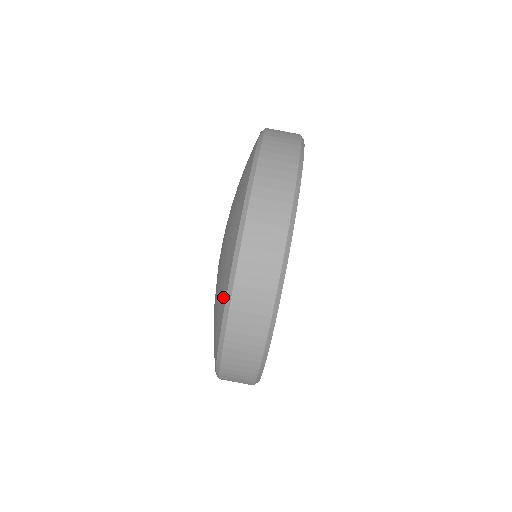
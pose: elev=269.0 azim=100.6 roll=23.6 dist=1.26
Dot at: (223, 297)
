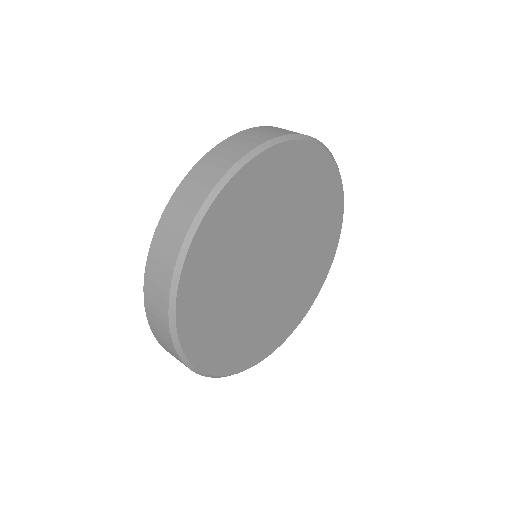
Dot at: occluded
